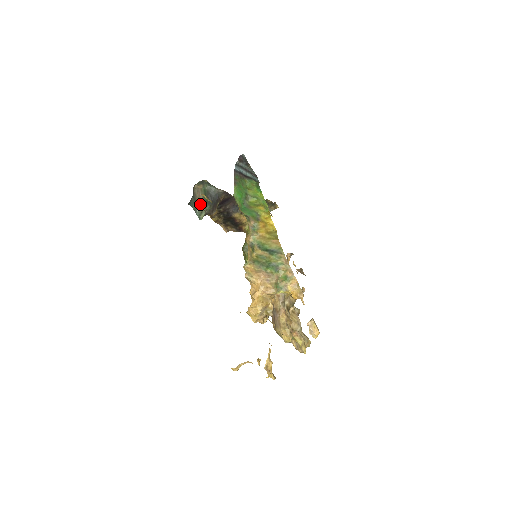
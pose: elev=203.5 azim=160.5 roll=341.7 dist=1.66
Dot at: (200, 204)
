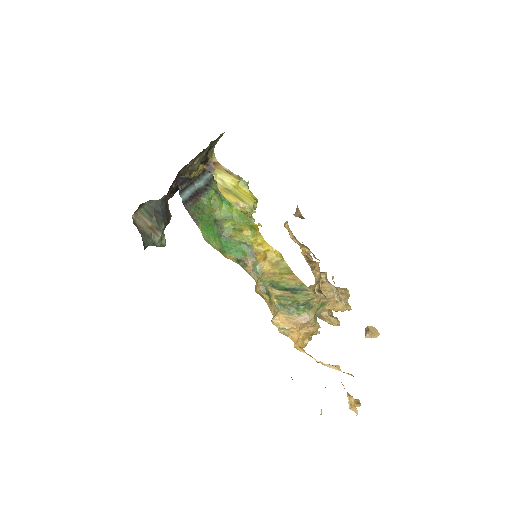
Dot at: (153, 232)
